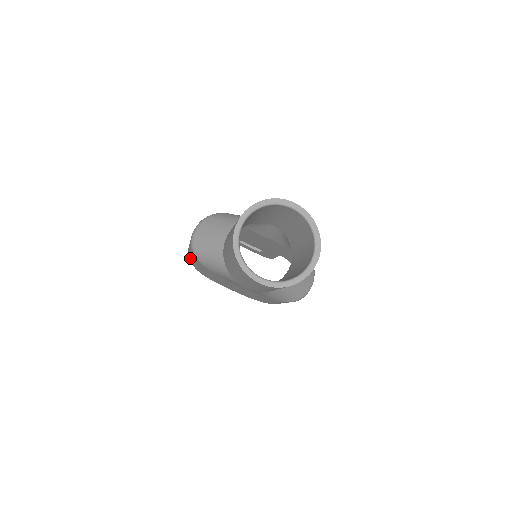
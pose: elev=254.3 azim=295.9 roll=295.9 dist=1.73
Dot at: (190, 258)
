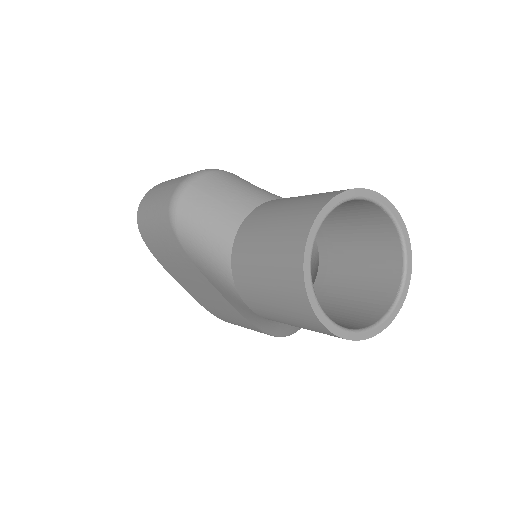
Dot at: (144, 217)
